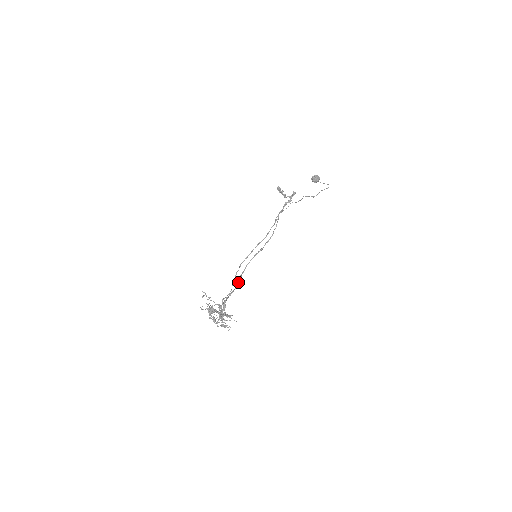
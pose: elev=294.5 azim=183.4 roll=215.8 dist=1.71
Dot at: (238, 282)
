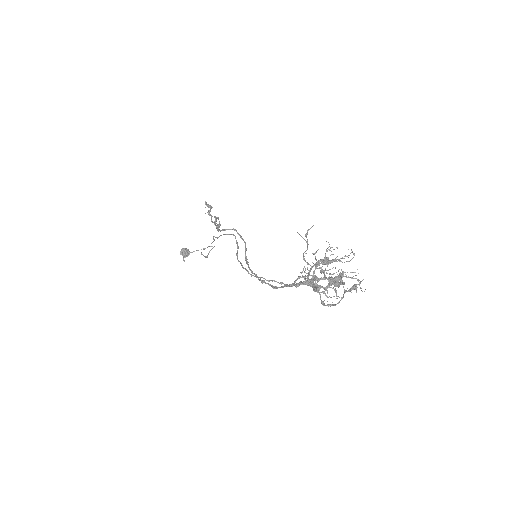
Dot at: (268, 284)
